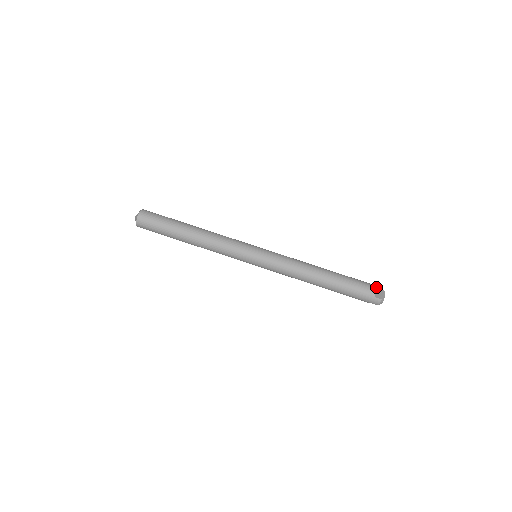
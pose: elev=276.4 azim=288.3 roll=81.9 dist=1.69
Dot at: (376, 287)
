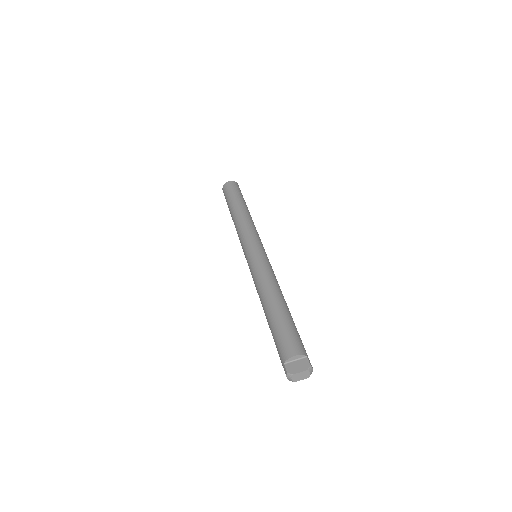
Dot at: (305, 358)
